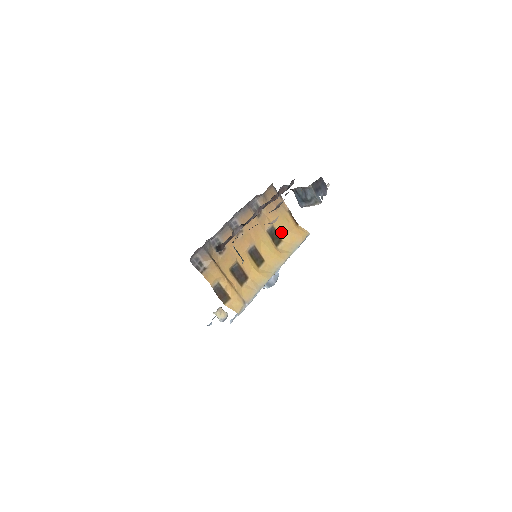
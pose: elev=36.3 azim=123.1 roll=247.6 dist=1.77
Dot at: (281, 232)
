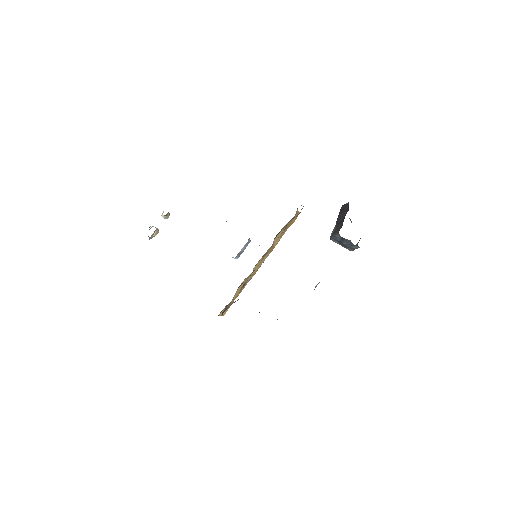
Dot at: (285, 226)
